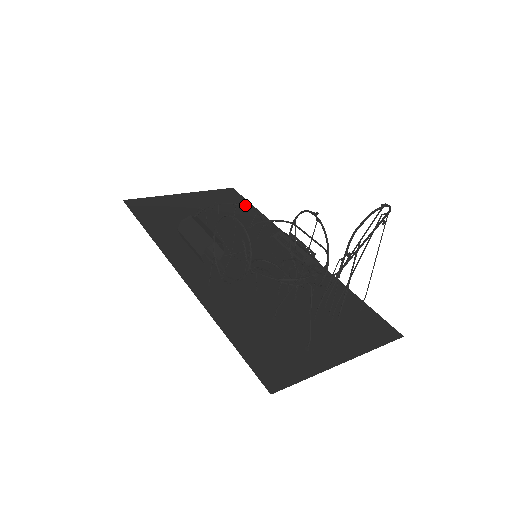
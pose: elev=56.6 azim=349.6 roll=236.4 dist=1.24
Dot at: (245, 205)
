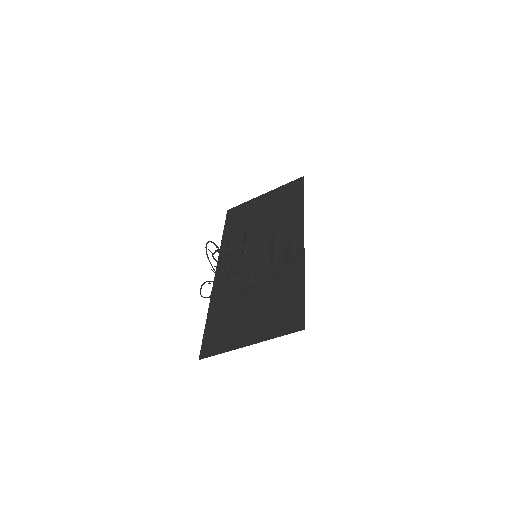
Dot at: (298, 196)
